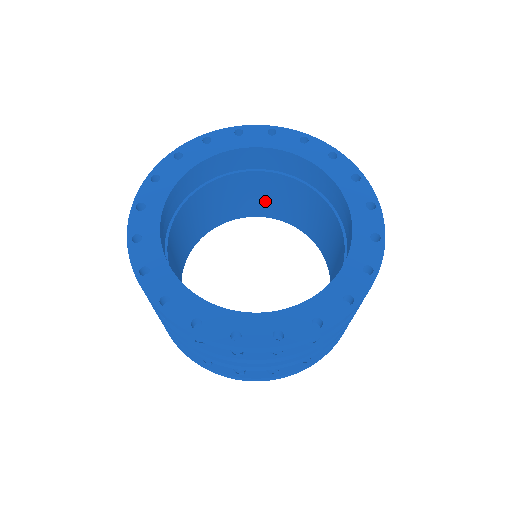
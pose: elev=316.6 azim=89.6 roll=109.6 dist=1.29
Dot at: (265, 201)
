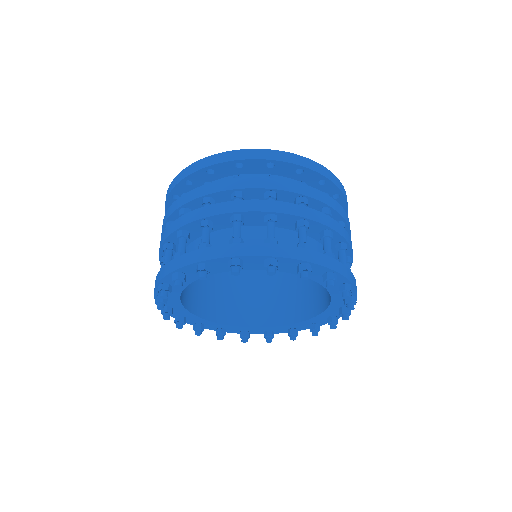
Dot at: (265, 302)
